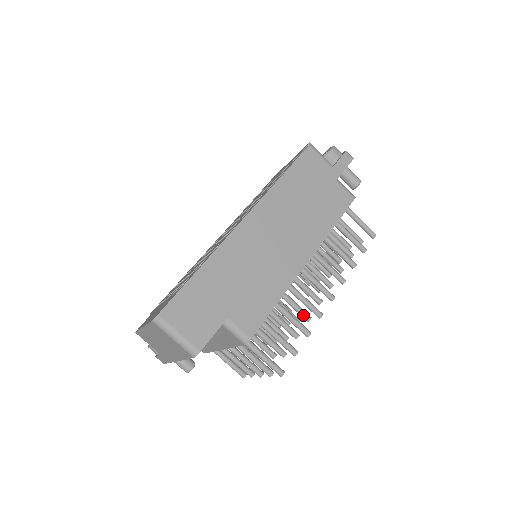
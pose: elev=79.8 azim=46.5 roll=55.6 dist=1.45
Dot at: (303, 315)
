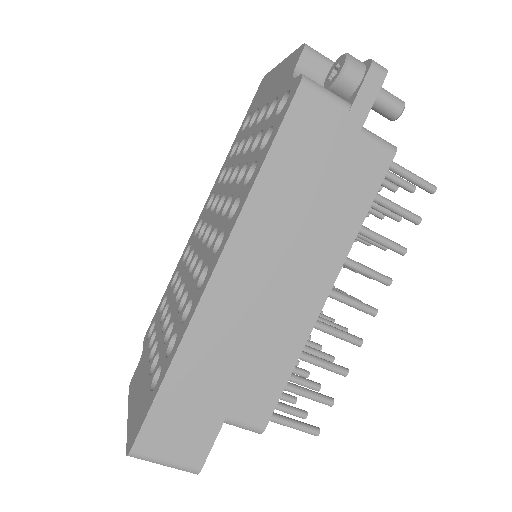
Dot at: occluded
